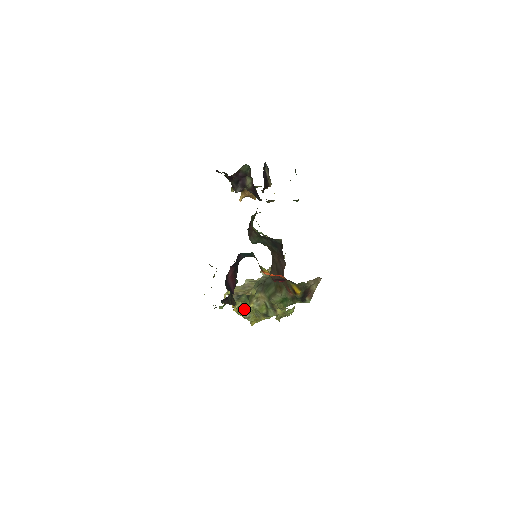
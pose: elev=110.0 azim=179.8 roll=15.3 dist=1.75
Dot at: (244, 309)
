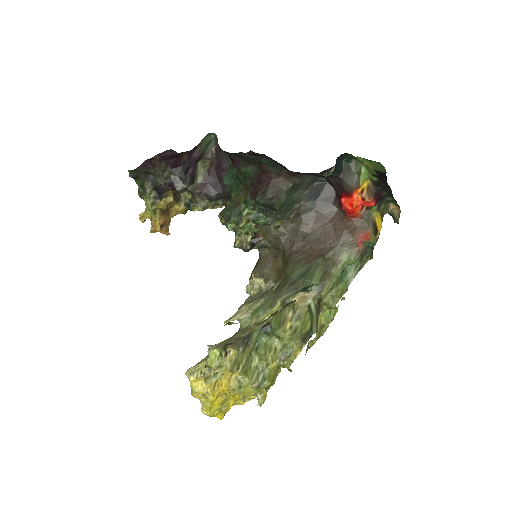
Dot at: (252, 367)
